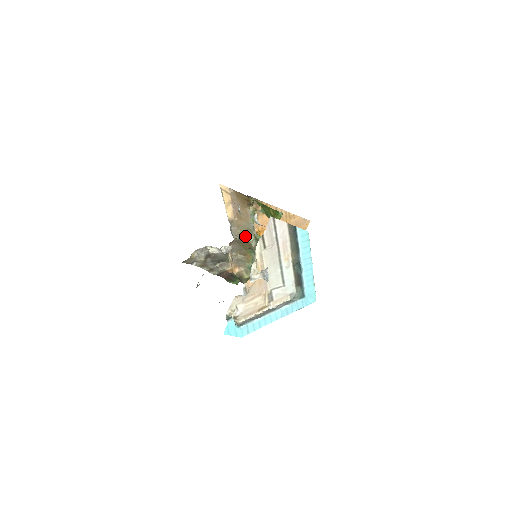
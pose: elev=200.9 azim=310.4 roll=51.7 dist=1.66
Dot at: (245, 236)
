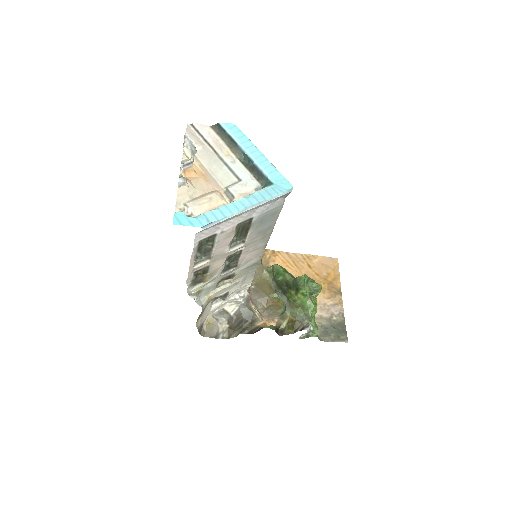
Dot at: occluded
